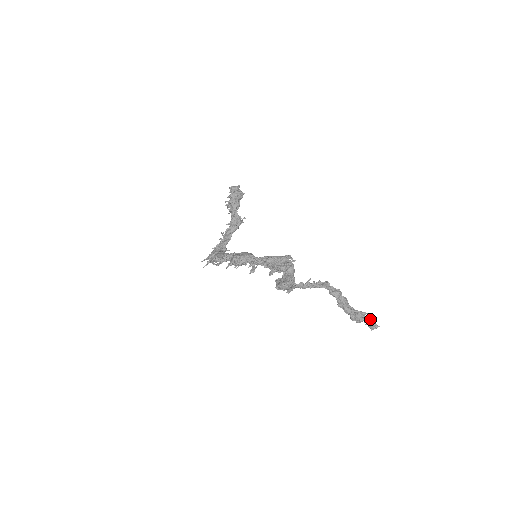
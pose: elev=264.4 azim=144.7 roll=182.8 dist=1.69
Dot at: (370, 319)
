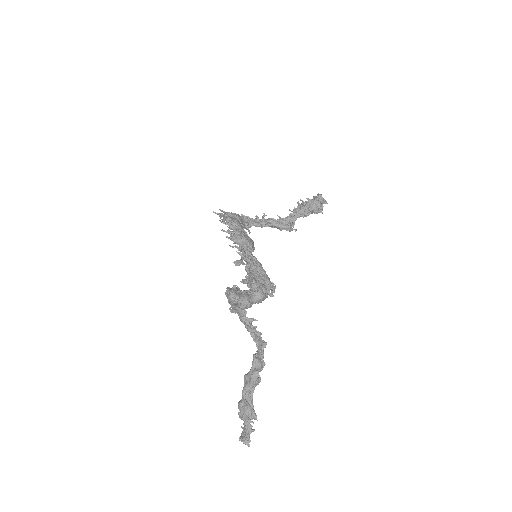
Dot at: occluded
